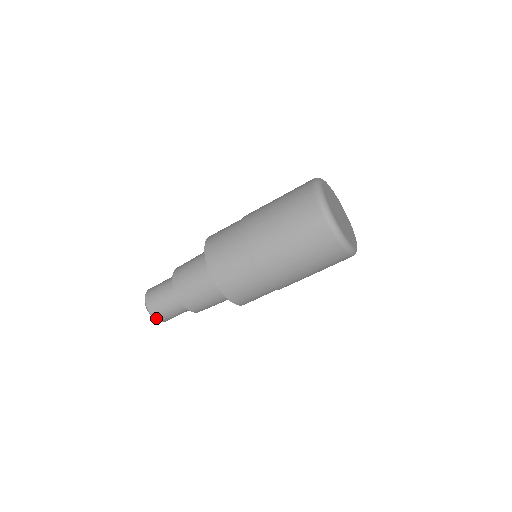
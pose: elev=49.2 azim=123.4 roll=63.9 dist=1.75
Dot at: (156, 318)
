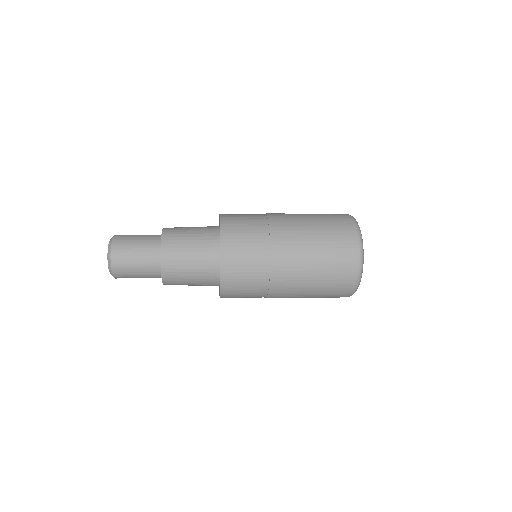
Dot at: (114, 270)
